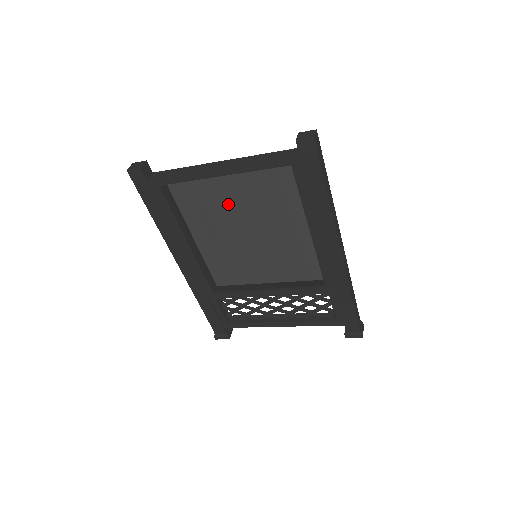
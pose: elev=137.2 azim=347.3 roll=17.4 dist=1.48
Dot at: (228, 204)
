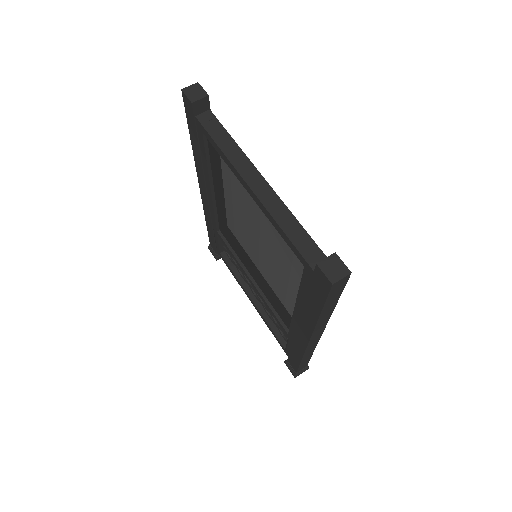
Dot at: (249, 211)
